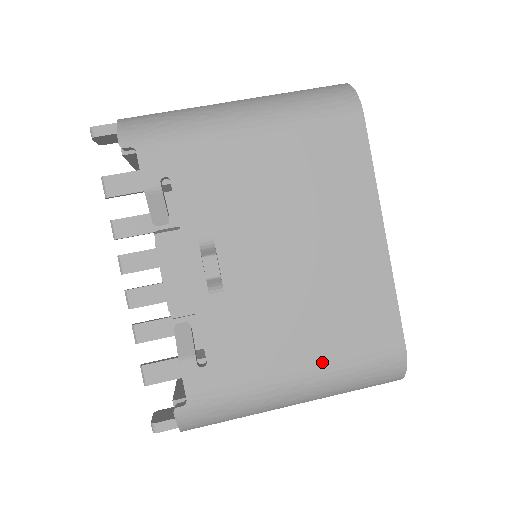
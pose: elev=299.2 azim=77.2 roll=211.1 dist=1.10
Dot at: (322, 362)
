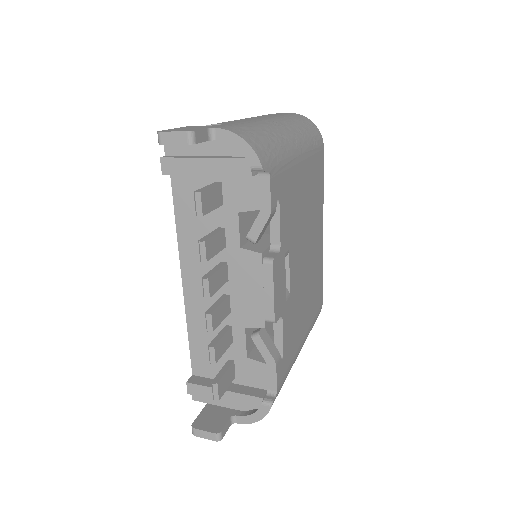
Dot at: (308, 327)
